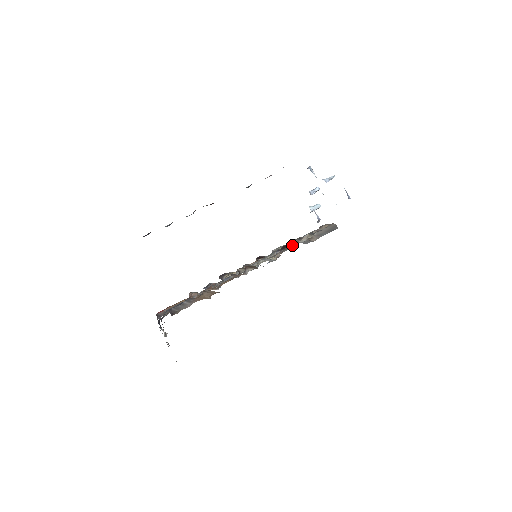
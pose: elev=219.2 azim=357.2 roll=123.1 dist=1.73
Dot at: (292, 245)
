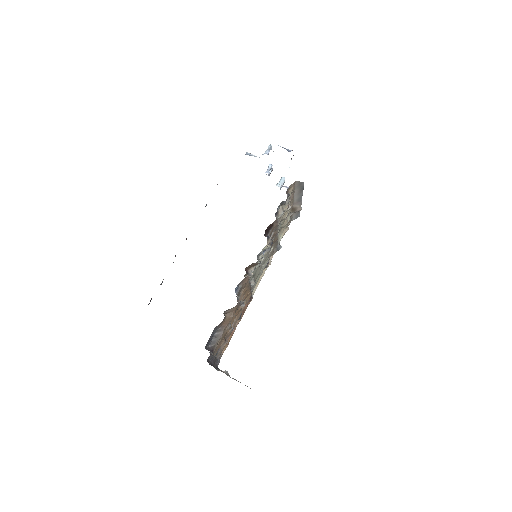
Dot at: (274, 224)
